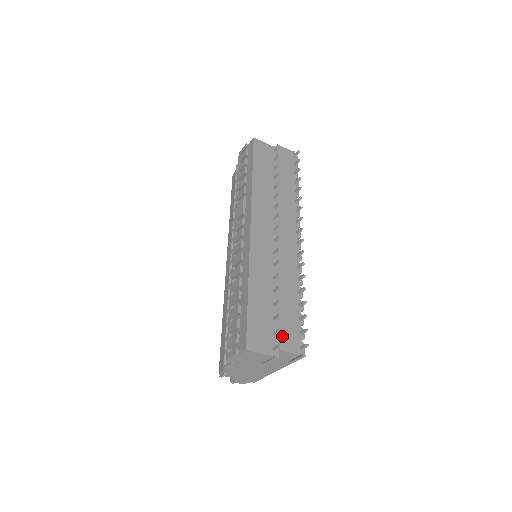
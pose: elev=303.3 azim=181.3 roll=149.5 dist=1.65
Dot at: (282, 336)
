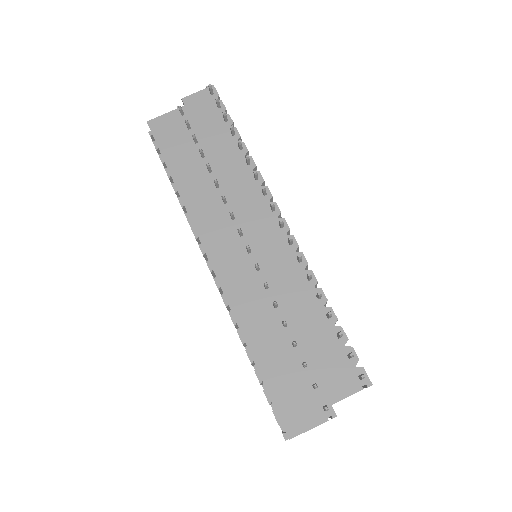
Dot at: (326, 381)
